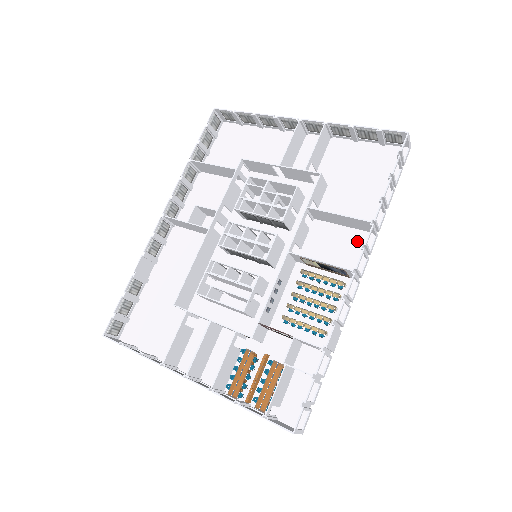
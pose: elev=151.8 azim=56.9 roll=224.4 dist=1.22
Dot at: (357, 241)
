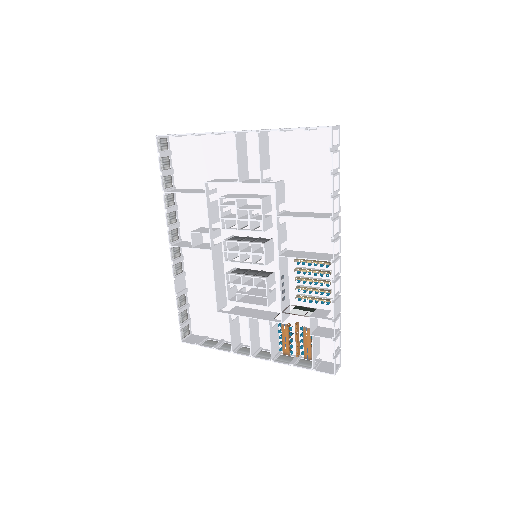
Dot at: (326, 224)
